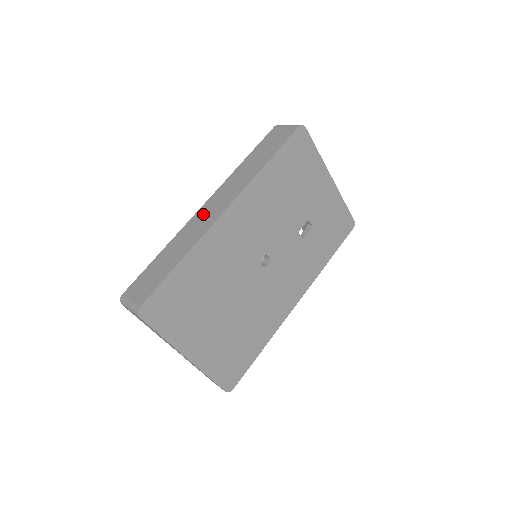
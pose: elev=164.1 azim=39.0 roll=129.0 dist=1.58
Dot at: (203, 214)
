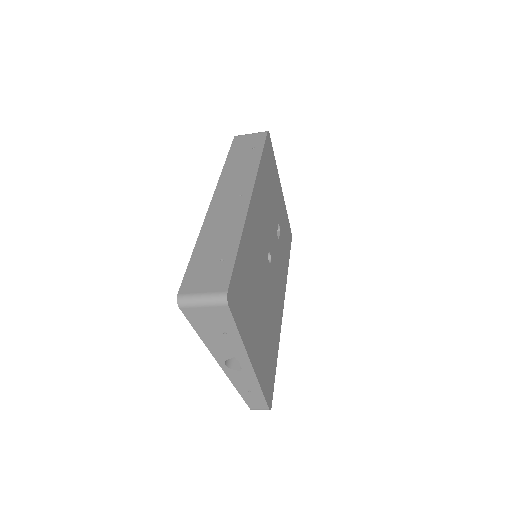
Dot at: (222, 205)
